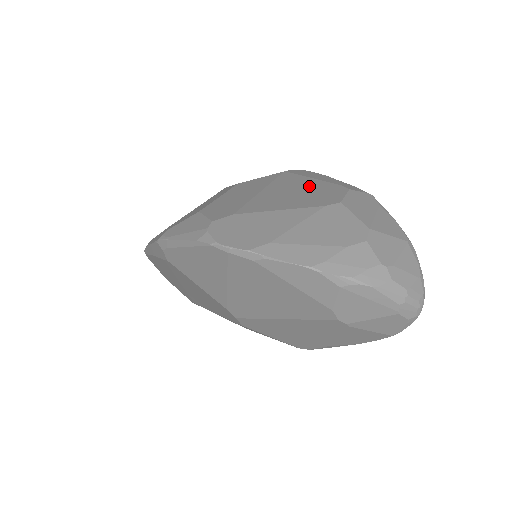
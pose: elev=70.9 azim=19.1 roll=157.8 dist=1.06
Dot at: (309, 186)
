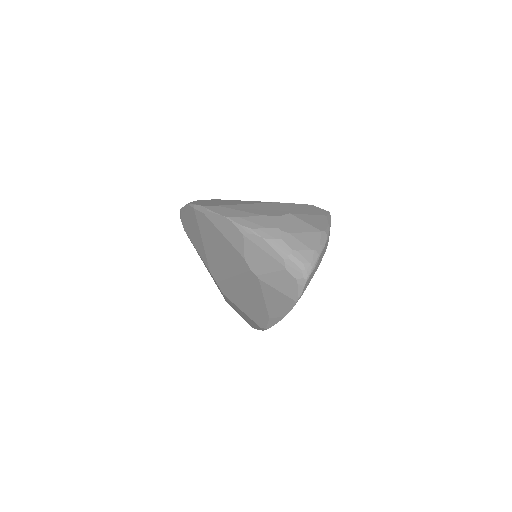
Dot at: occluded
